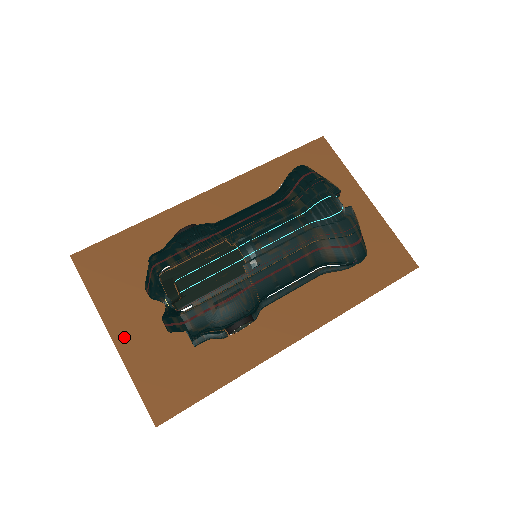
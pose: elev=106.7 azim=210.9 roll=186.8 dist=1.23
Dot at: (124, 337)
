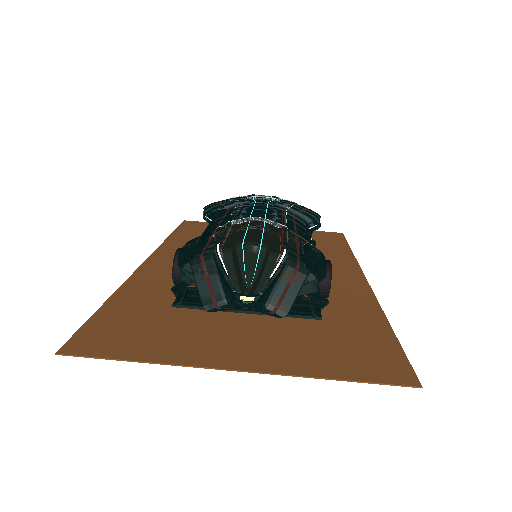
Dot at: (250, 360)
